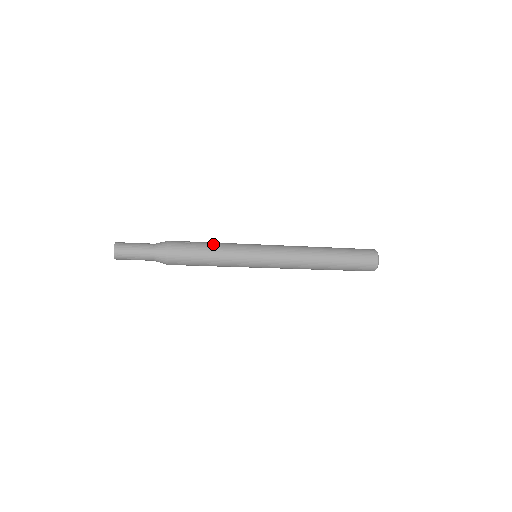
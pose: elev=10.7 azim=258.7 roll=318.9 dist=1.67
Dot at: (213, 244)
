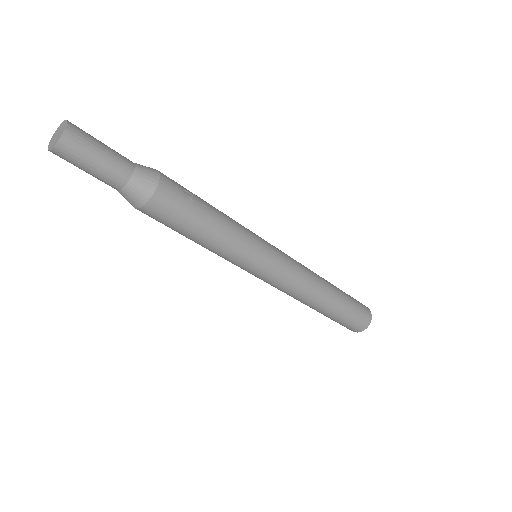
Dot at: (220, 216)
